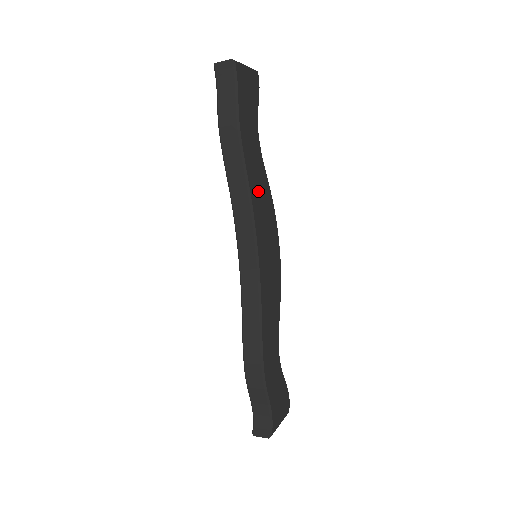
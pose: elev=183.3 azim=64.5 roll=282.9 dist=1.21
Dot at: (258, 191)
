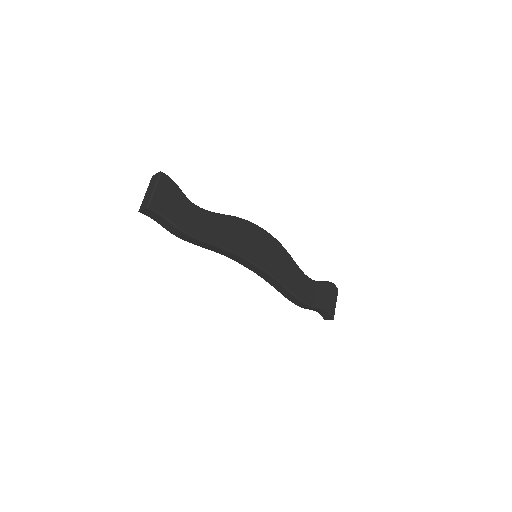
Dot at: (227, 236)
